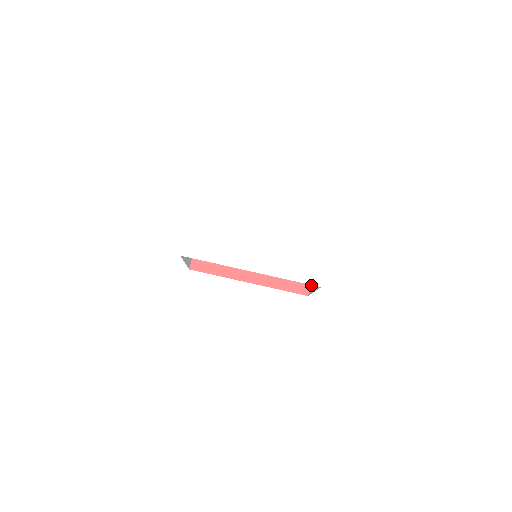
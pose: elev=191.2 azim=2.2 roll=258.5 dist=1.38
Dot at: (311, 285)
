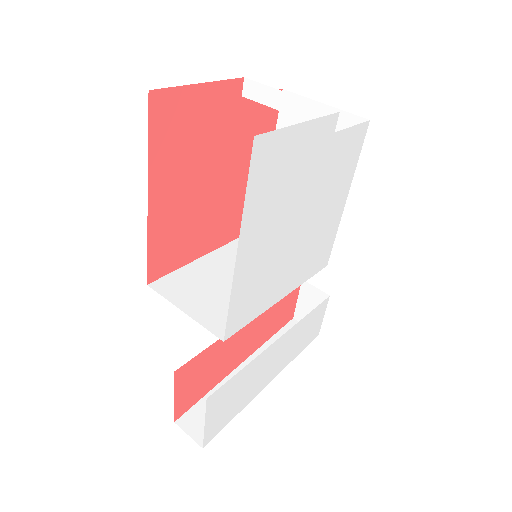
Dot at: occluded
